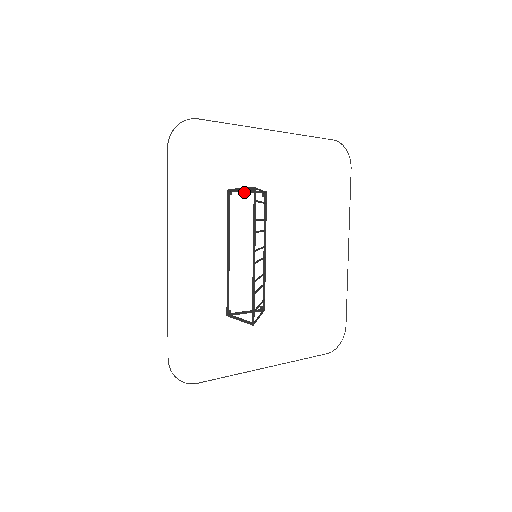
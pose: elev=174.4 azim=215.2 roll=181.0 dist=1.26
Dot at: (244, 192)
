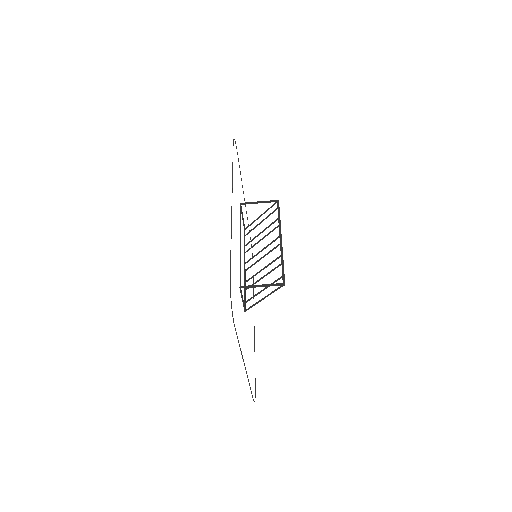
Dot at: (242, 215)
